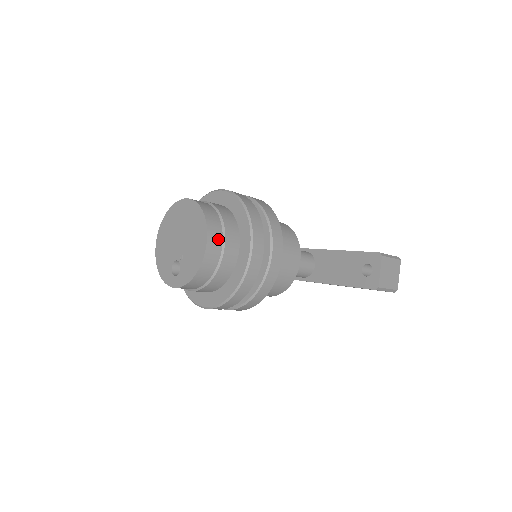
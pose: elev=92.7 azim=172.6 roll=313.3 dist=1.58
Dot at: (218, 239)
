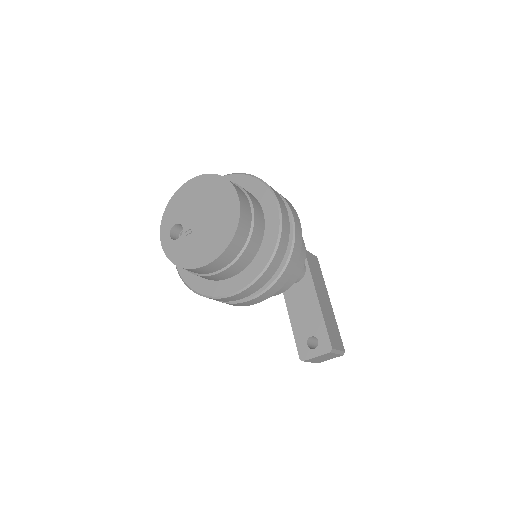
Dot at: (221, 265)
